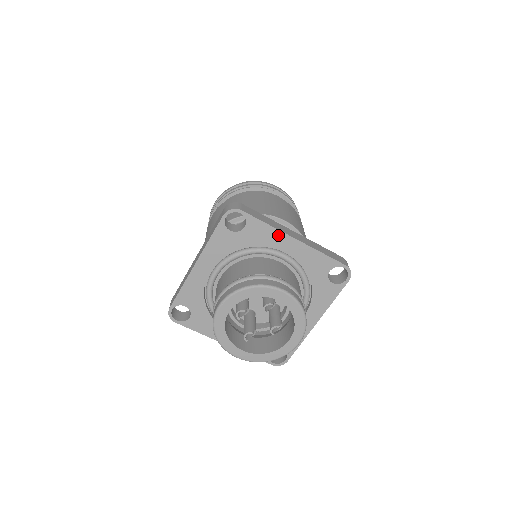
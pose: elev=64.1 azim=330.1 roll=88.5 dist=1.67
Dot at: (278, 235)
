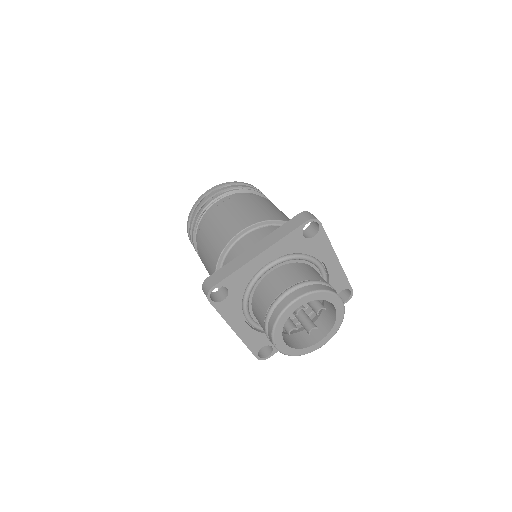
Dot at: (330, 251)
